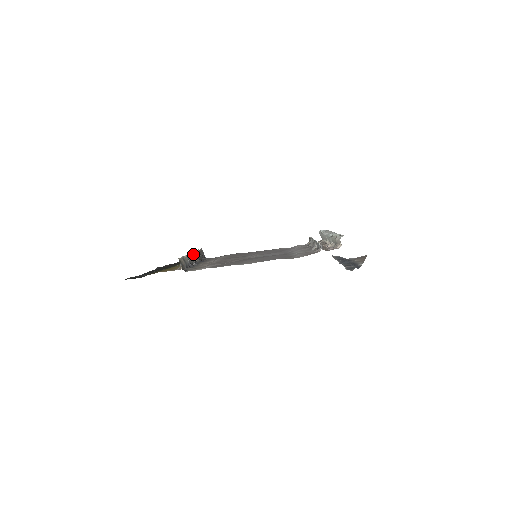
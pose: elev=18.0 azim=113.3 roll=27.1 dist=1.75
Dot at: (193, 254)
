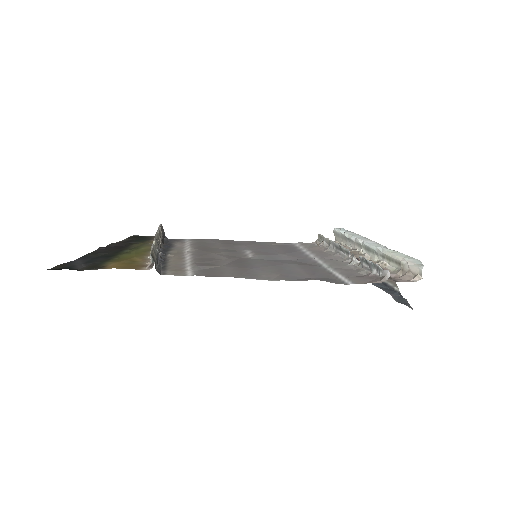
Dot at: (158, 236)
